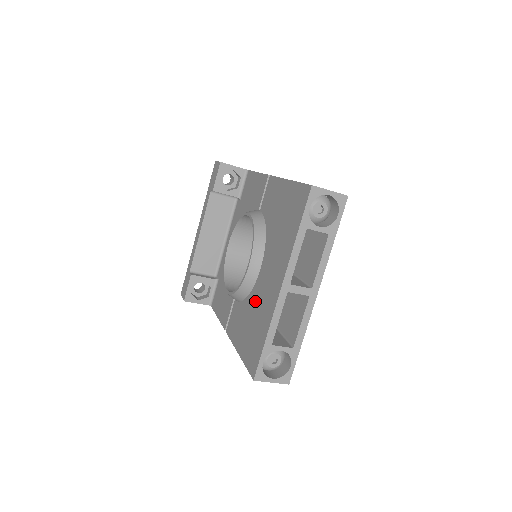
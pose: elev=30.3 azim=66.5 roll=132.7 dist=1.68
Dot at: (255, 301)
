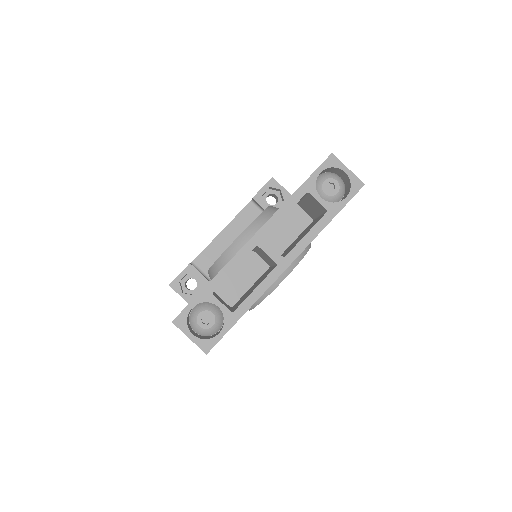
Dot at: occluded
